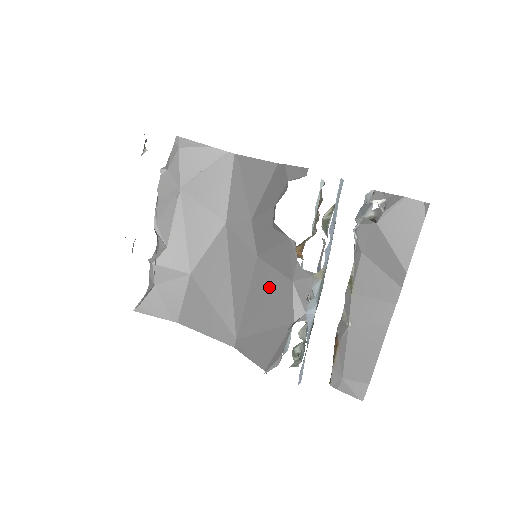
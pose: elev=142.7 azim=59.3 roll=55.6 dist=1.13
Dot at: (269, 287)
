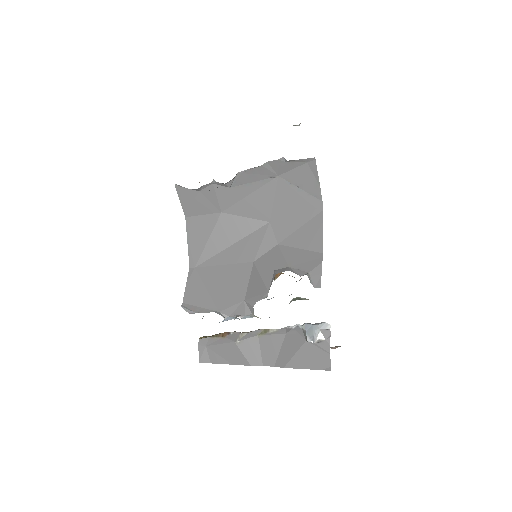
Dot at: (236, 282)
